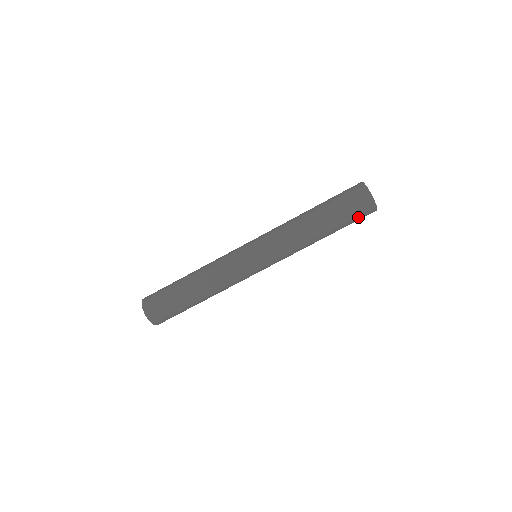
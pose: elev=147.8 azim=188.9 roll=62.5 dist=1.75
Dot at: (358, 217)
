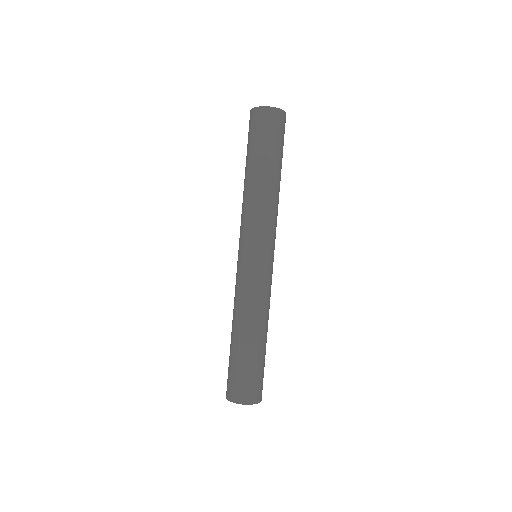
Dot at: (271, 131)
